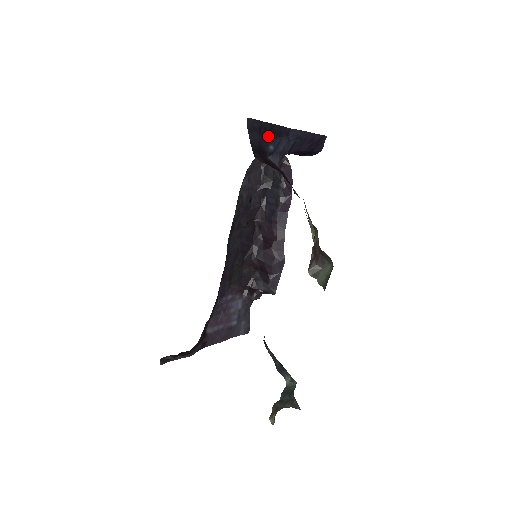
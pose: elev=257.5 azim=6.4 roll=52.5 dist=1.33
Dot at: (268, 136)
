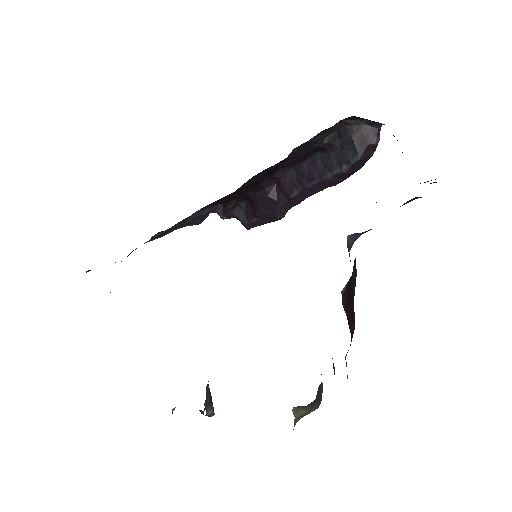
Dot at: occluded
